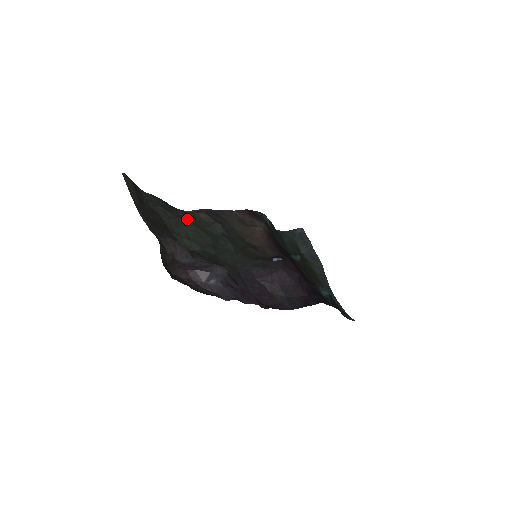
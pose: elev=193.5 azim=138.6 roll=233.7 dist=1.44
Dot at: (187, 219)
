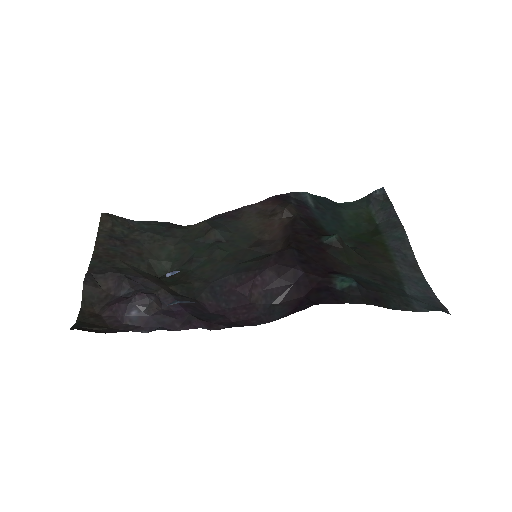
Dot at: (179, 236)
